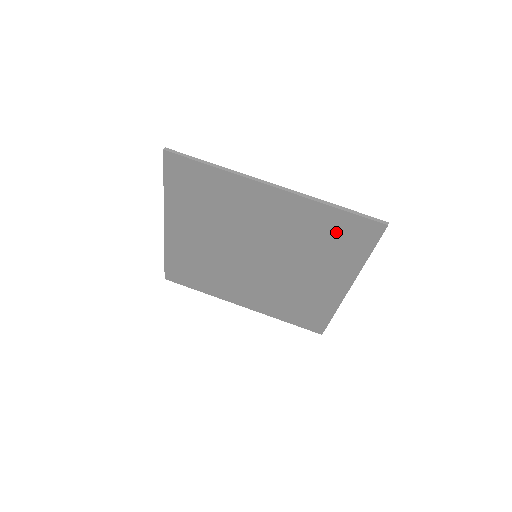
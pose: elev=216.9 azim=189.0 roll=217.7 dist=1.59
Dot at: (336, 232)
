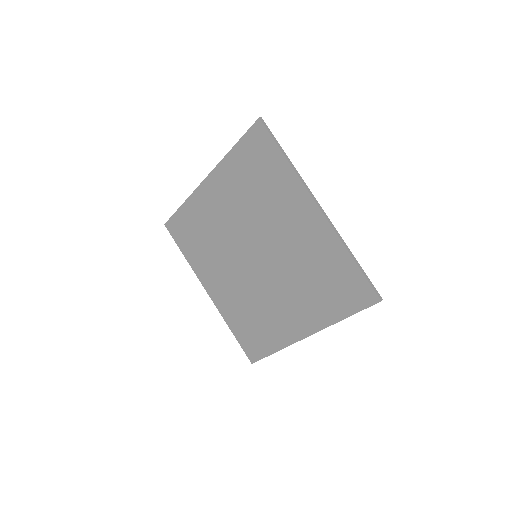
Dot at: (252, 165)
